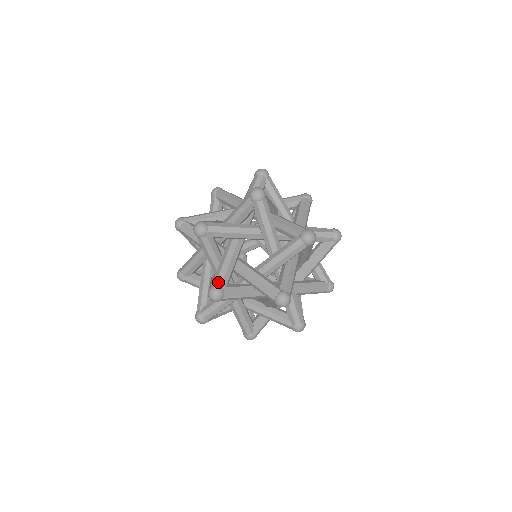
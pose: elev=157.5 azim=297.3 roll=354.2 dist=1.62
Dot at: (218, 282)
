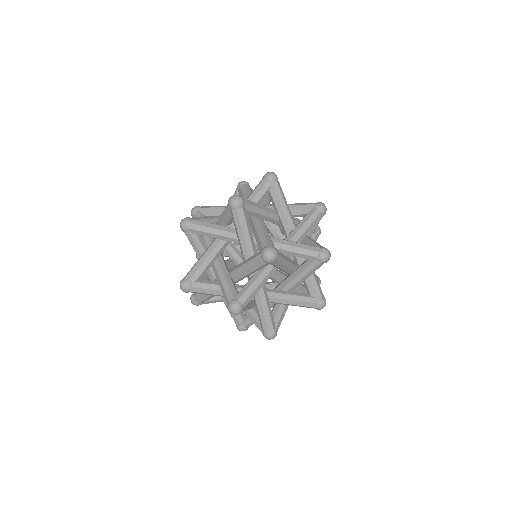
Dot at: occluded
